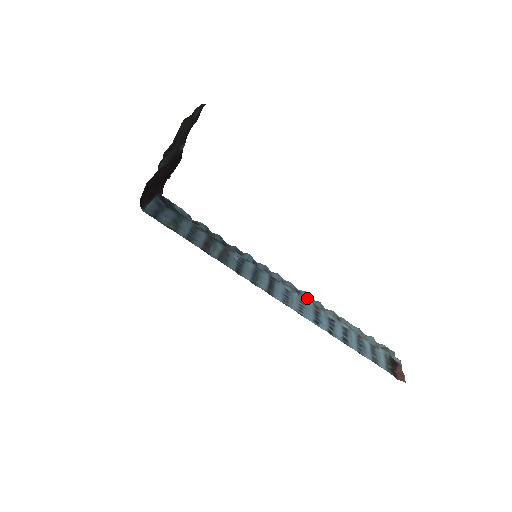
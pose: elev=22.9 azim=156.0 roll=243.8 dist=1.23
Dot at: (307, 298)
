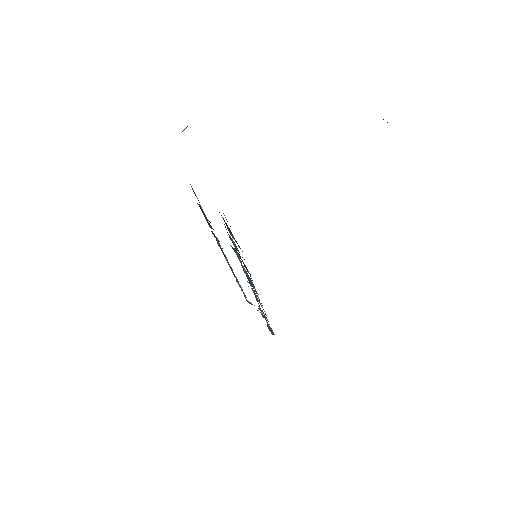
Dot at: occluded
